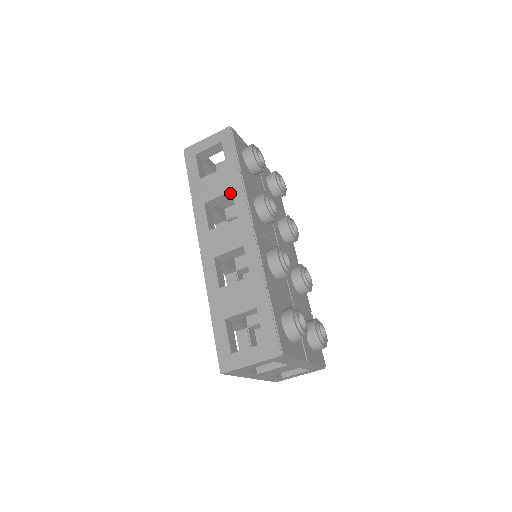
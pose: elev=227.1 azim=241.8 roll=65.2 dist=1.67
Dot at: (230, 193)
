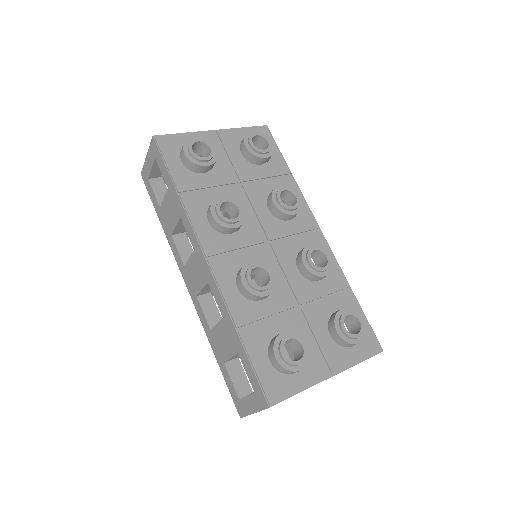
Dot at: occluded
